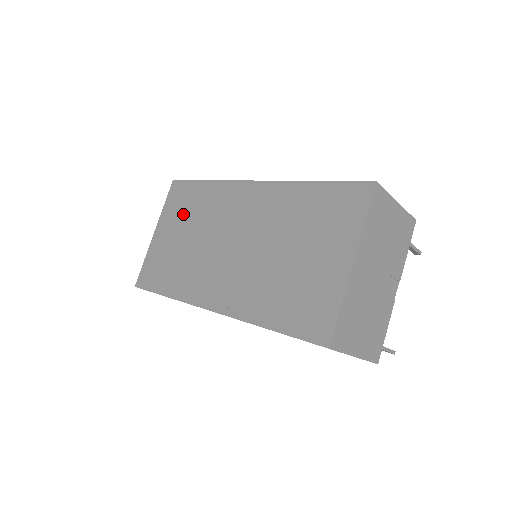
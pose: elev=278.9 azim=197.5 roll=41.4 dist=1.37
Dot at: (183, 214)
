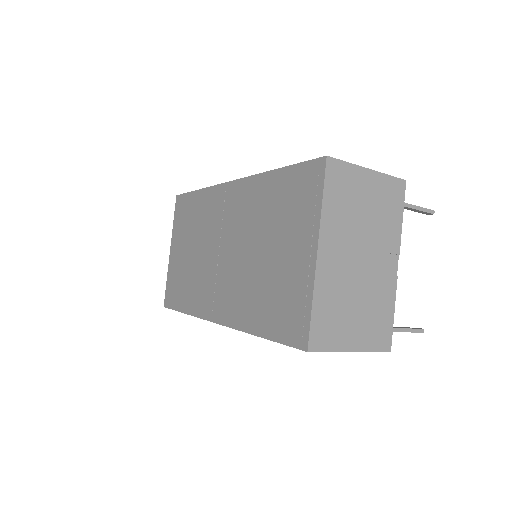
Dot at: (186, 228)
